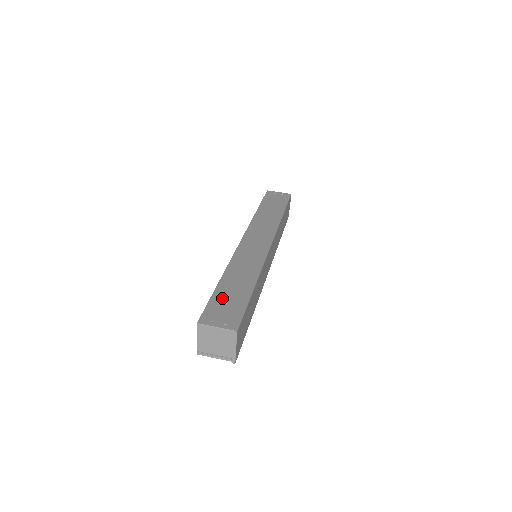
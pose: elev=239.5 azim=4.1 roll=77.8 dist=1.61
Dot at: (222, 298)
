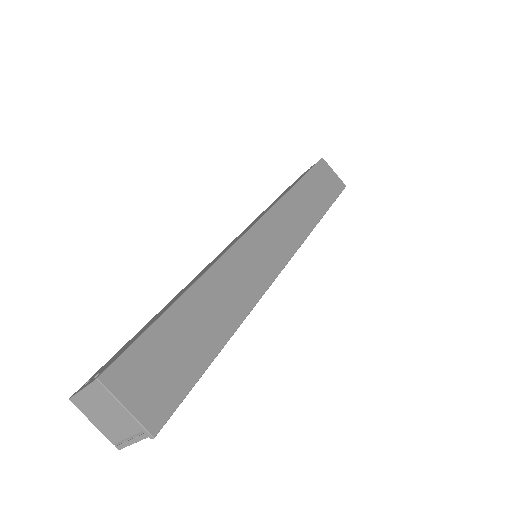
Dot at: (132, 339)
